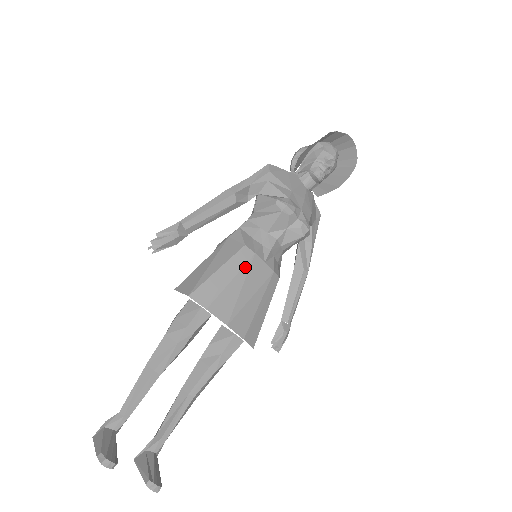
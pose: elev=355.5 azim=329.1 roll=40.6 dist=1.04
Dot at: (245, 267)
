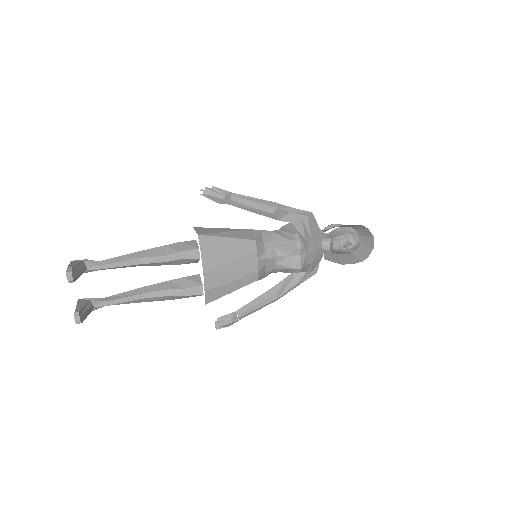
Dot at: (244, 251)
